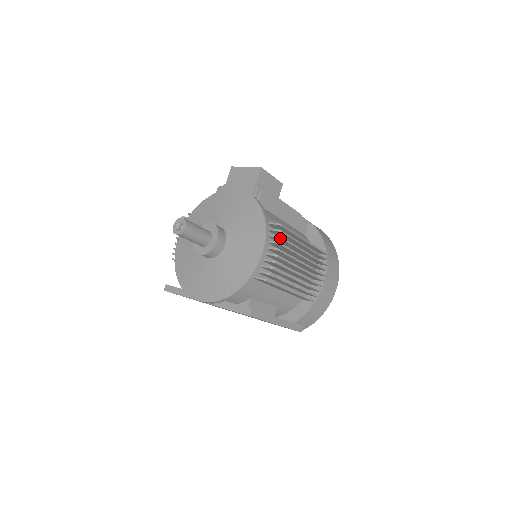
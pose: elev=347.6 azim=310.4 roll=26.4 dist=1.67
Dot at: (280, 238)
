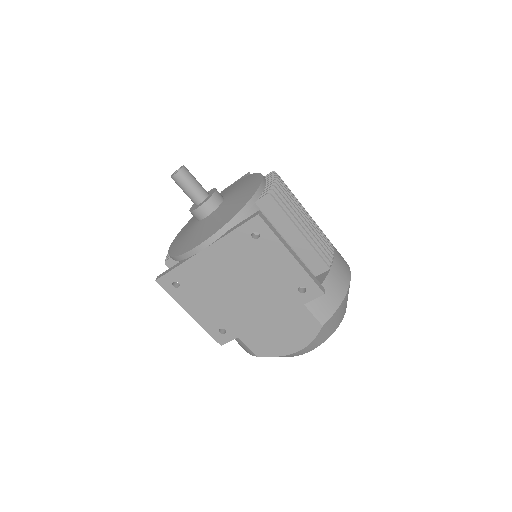
Dot at: (277, 175)
